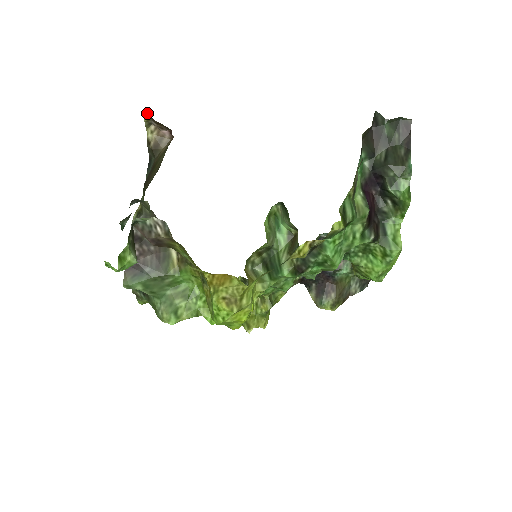
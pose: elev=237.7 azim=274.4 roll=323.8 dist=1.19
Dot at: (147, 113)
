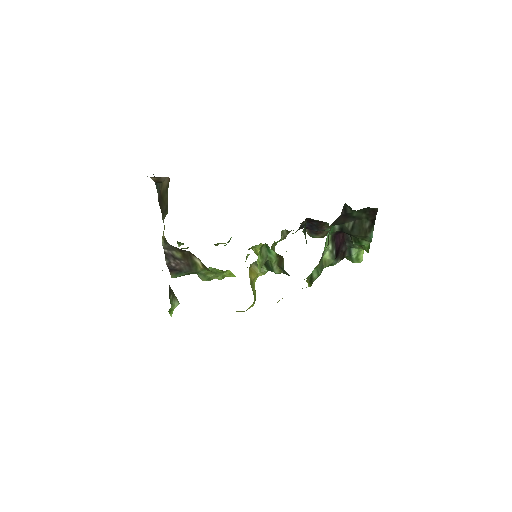
Dot at: occluded
